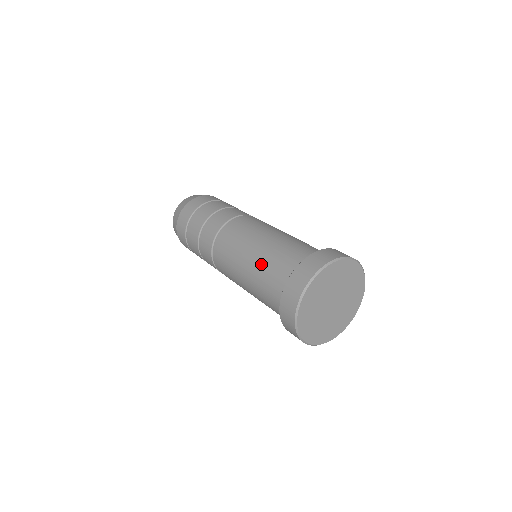
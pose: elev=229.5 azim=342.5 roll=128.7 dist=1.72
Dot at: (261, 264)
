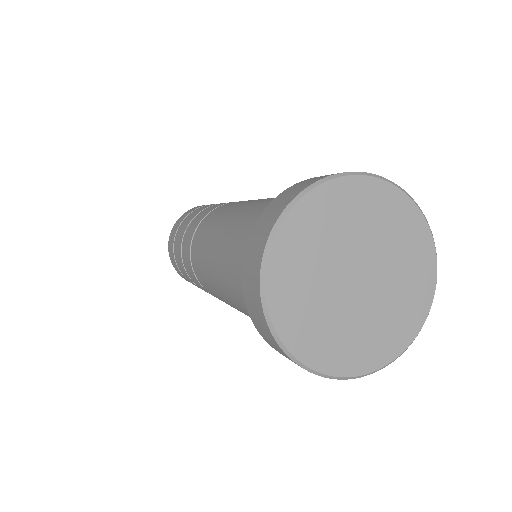
Dot at: (225, 271)
